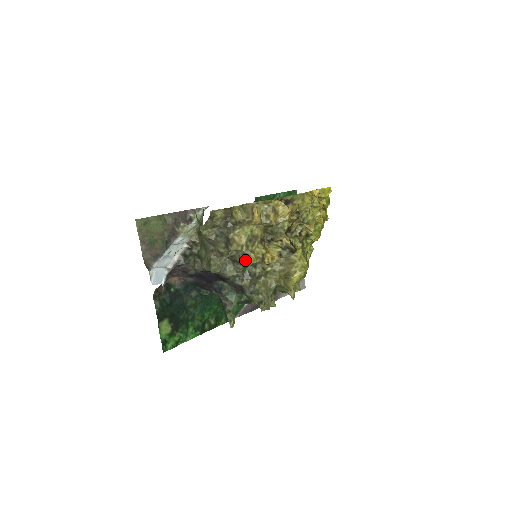
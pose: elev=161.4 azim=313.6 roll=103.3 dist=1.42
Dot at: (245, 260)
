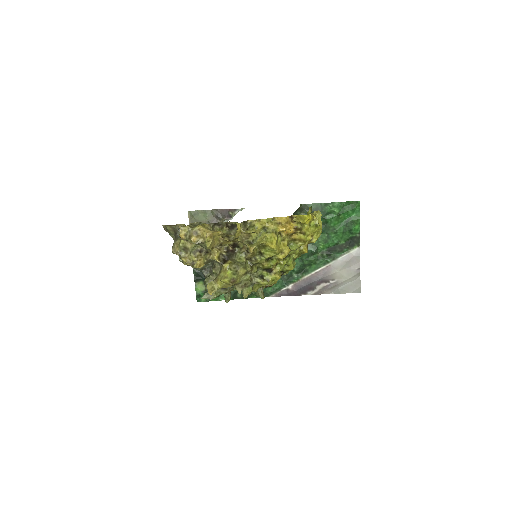
Dot at: (182, 261)
